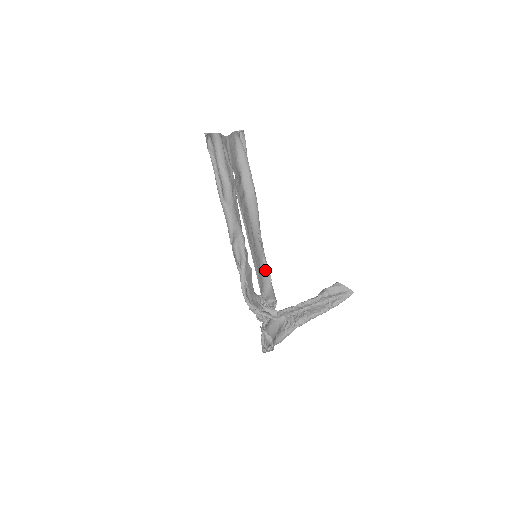
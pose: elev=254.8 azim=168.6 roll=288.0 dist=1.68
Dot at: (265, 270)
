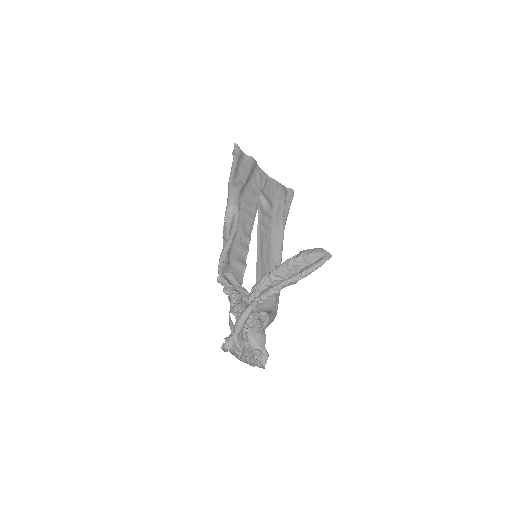
Dot at: (274, 296)
